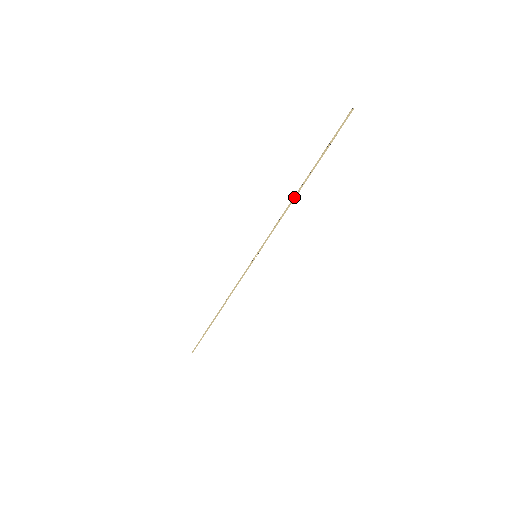
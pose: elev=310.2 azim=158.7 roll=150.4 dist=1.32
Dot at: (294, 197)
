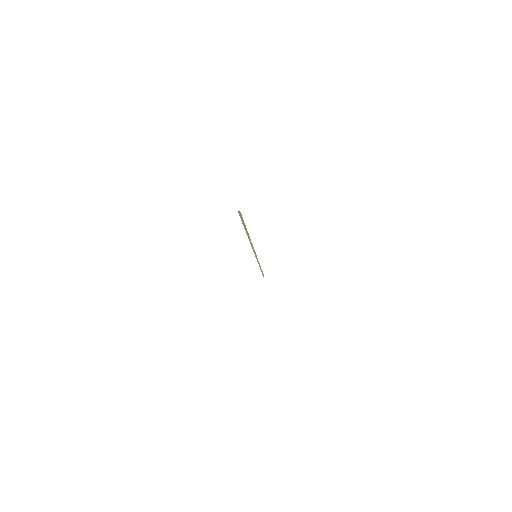
Dot at: (250, 241)
